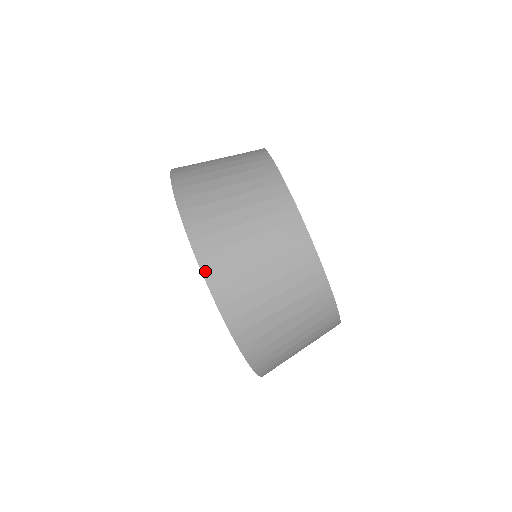
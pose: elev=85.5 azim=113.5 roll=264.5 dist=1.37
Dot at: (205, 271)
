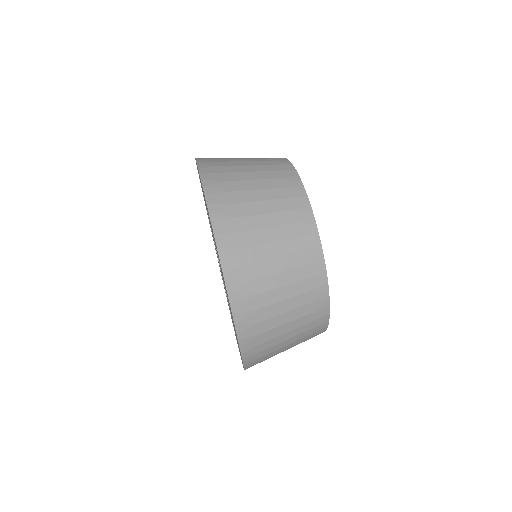
Dot at: (202, 172)
